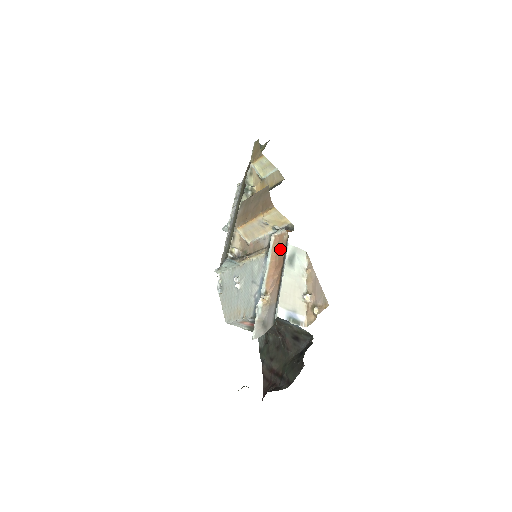
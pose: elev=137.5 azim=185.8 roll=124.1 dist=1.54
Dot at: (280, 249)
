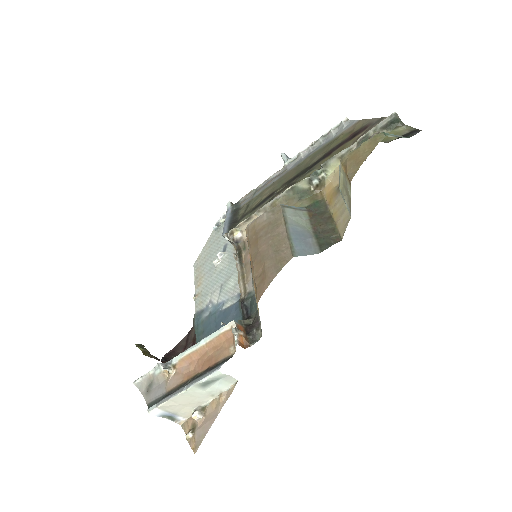
Dot at: (219, 350)
